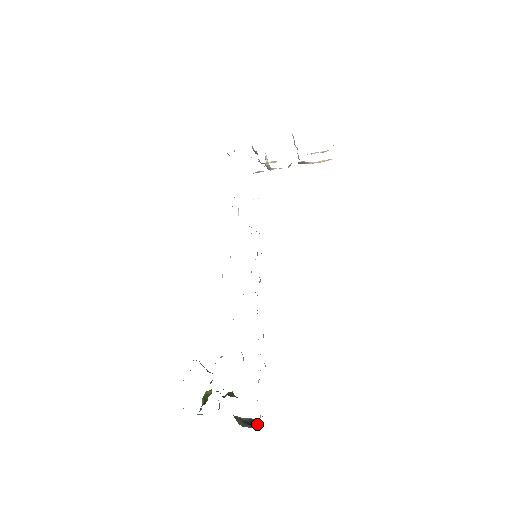
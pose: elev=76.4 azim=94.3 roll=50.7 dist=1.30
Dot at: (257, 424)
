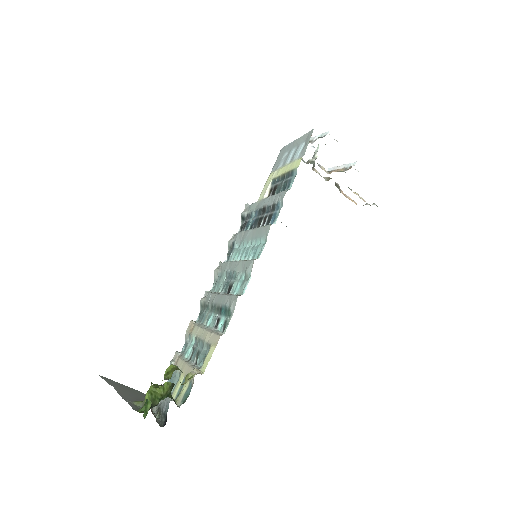
Dot at: (153, 407)
